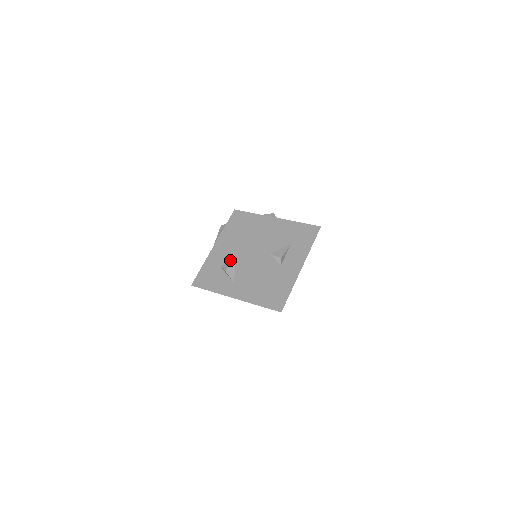
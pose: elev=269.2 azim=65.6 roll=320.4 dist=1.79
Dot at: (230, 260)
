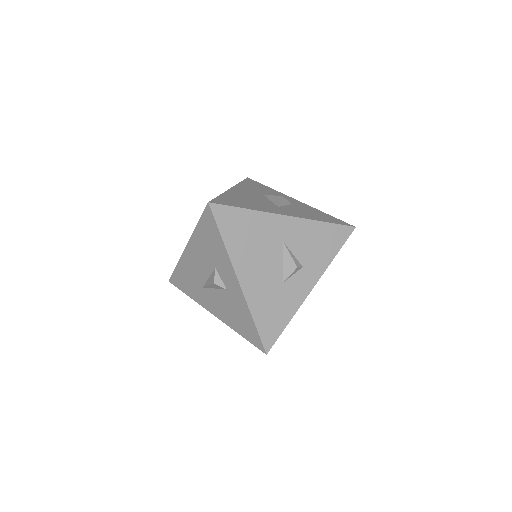
Dot at: occluded
